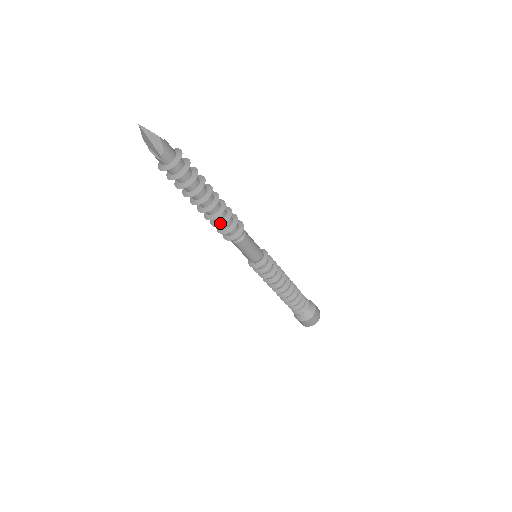
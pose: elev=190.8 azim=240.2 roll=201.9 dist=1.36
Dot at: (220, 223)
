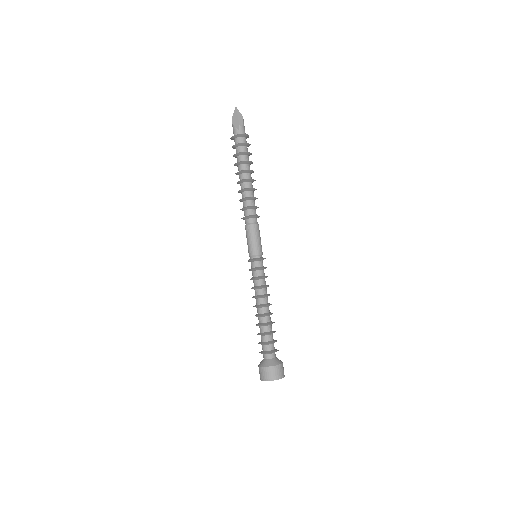
Dot at: (249, 197)
